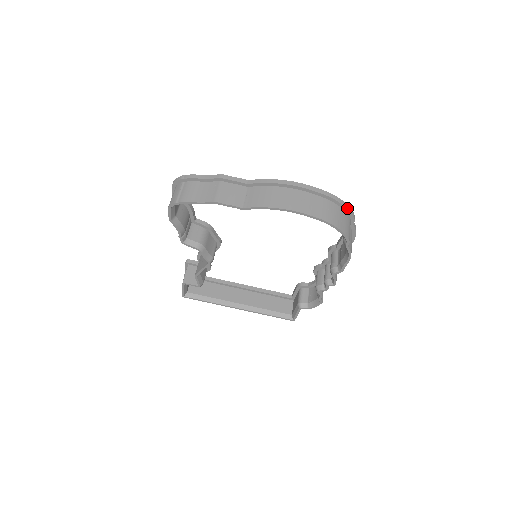
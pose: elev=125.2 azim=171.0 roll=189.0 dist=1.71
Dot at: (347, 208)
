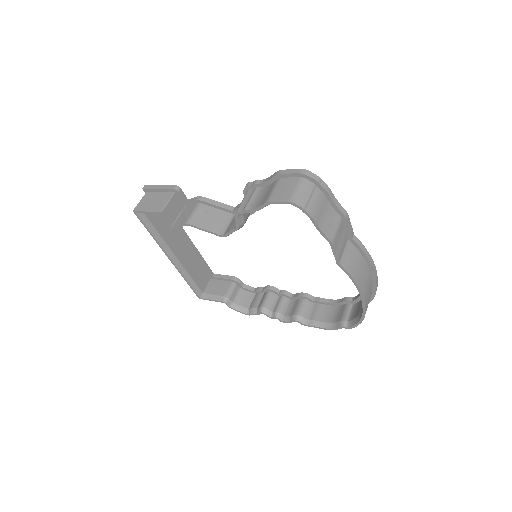
Dot at: occluded
